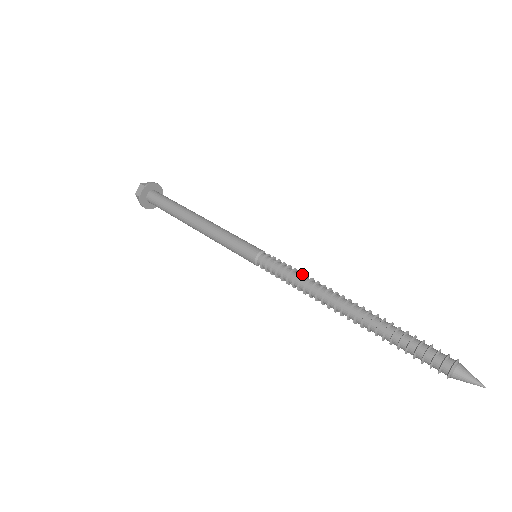
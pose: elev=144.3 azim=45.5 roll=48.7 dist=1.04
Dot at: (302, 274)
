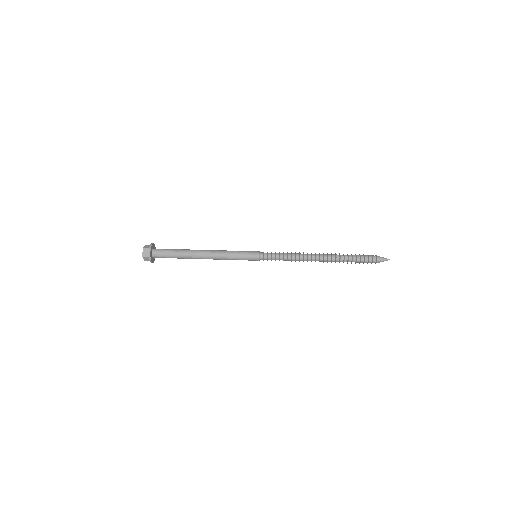
Dot at: (288, 253)
